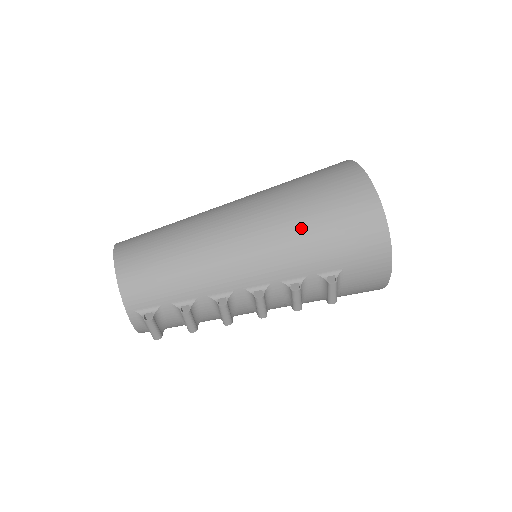
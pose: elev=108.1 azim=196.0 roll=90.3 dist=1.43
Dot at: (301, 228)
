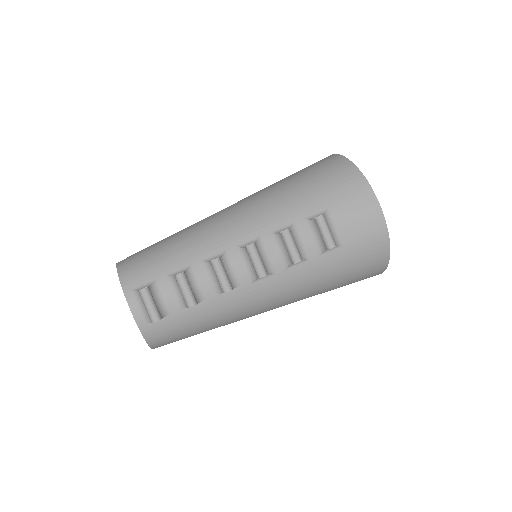
Dot at: (278, 190)
